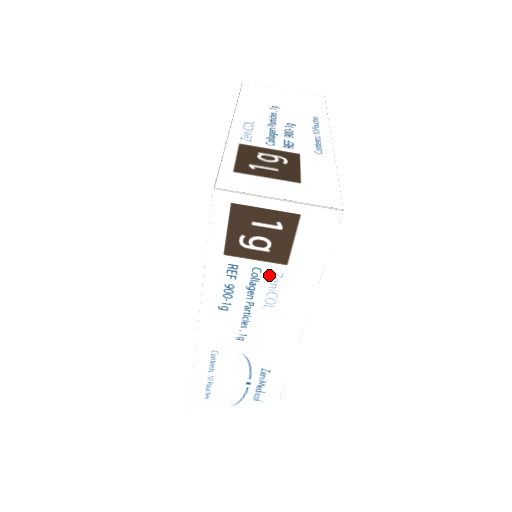
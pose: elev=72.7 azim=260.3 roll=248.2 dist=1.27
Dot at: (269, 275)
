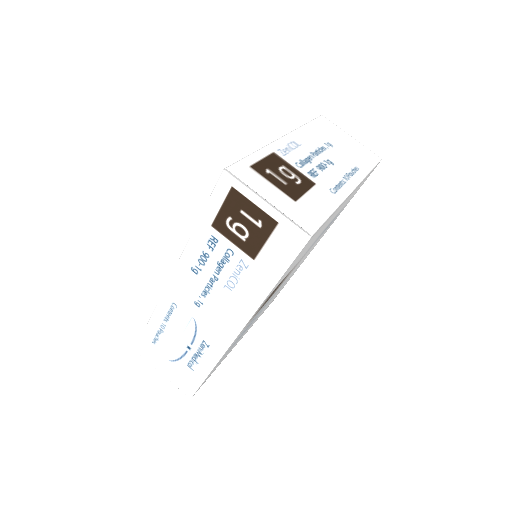
Dot at: (238, 261)
